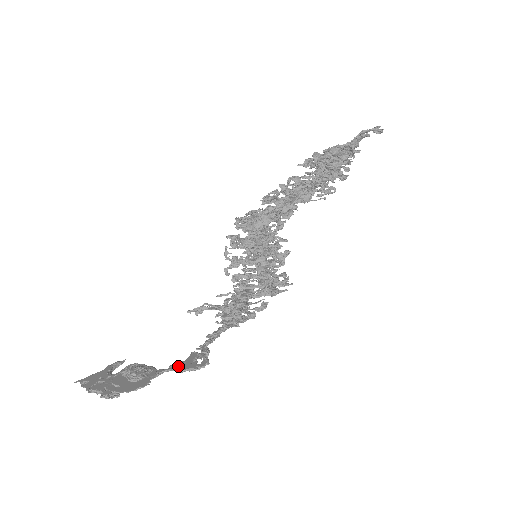
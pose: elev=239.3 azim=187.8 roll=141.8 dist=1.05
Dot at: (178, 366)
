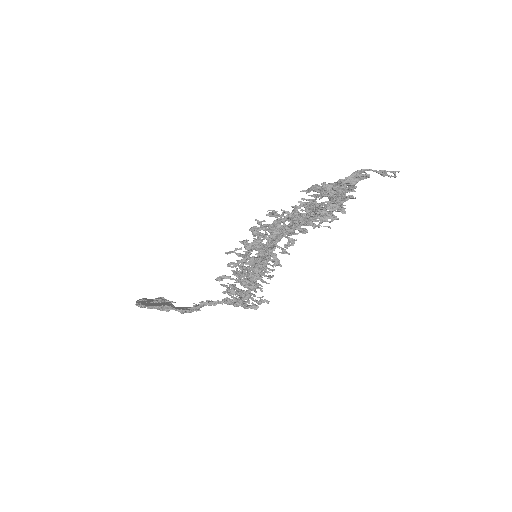
Dot at: (177, 307)
